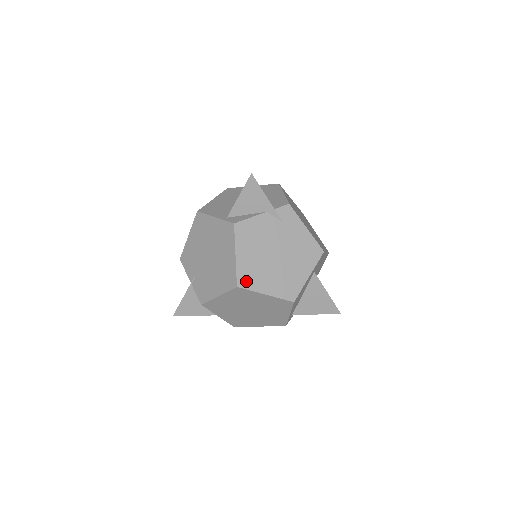
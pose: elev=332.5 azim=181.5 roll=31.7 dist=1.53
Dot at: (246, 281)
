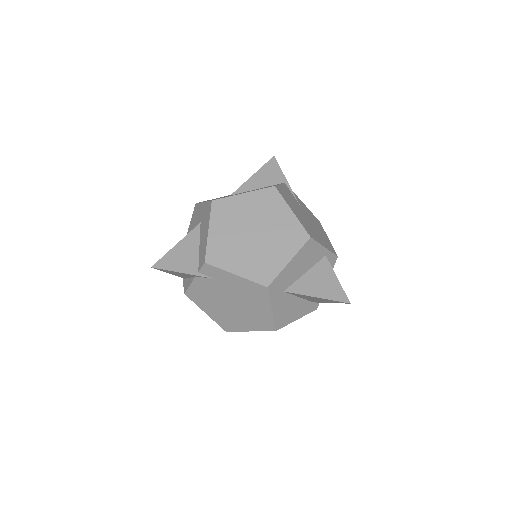
Dot at: (228, 327)
